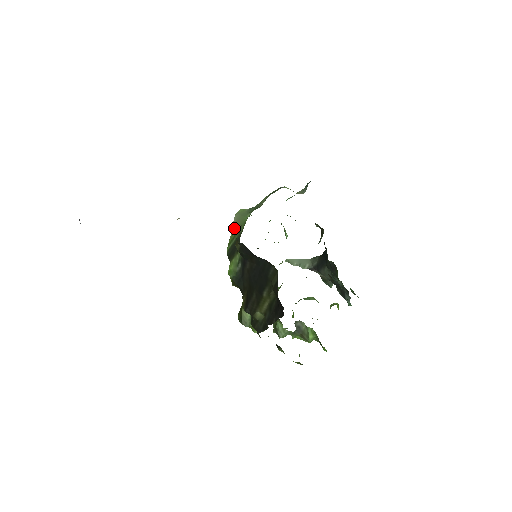
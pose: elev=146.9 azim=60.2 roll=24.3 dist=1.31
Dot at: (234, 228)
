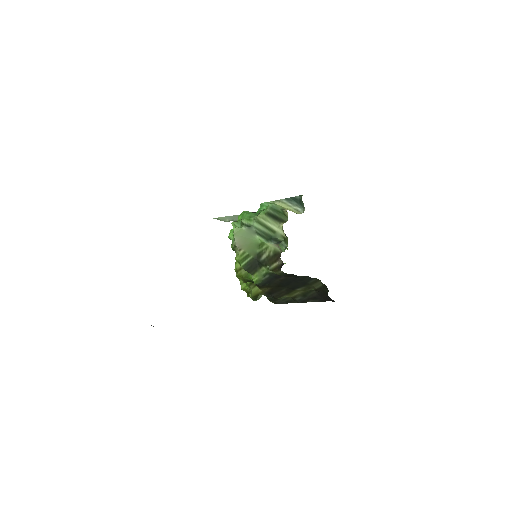
Dot at: (243, 249)
